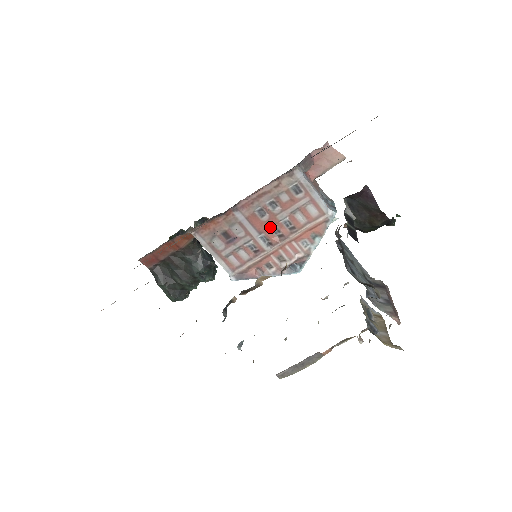
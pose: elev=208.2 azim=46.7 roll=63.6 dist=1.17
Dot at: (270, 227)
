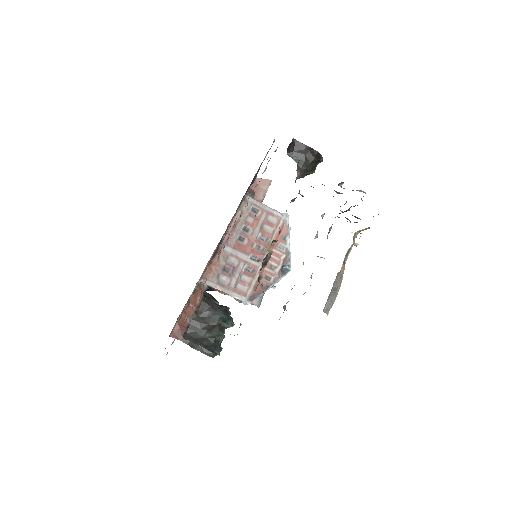
Dot at: (252, 246)
